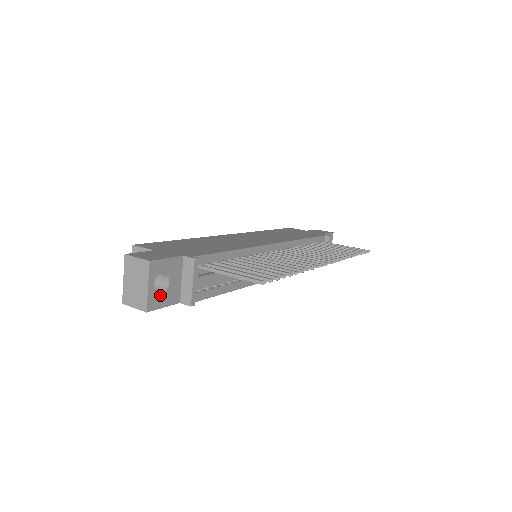
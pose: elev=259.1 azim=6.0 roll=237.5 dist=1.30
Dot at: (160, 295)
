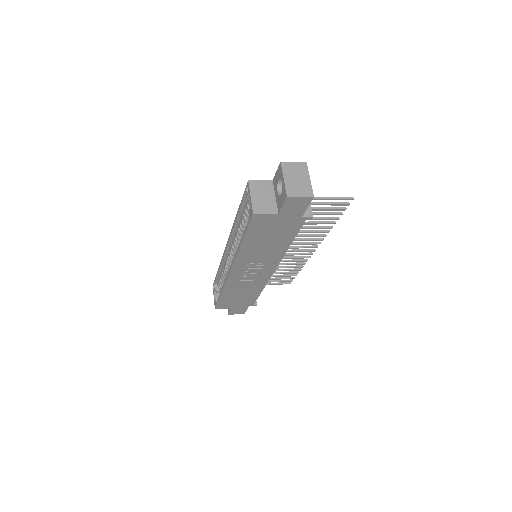
Dot at: occluded
